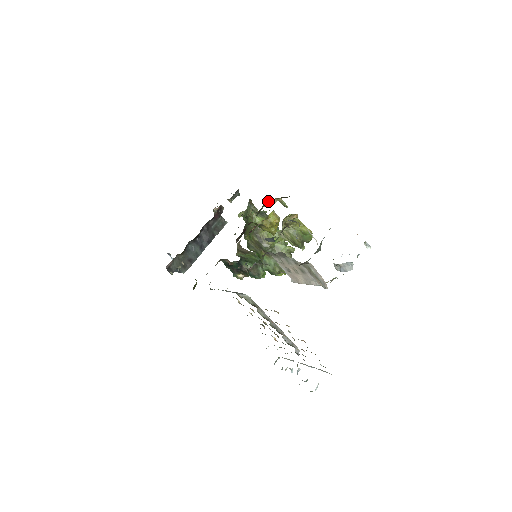
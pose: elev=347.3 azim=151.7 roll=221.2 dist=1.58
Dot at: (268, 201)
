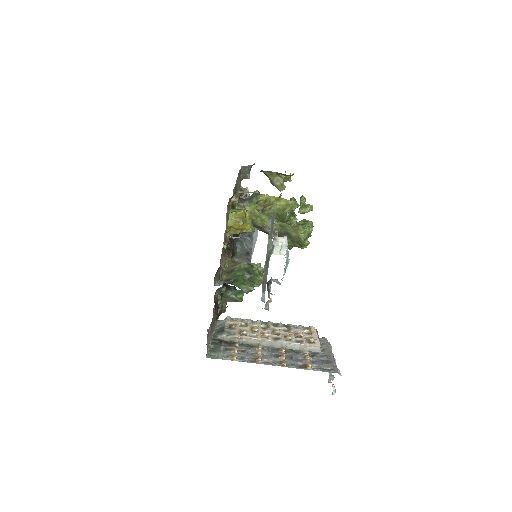
Dot at: occluded
